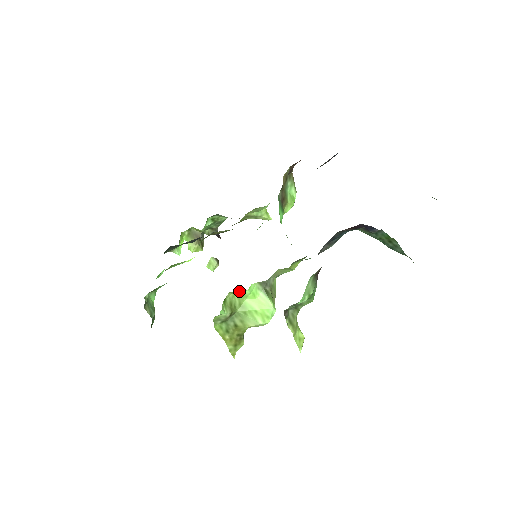
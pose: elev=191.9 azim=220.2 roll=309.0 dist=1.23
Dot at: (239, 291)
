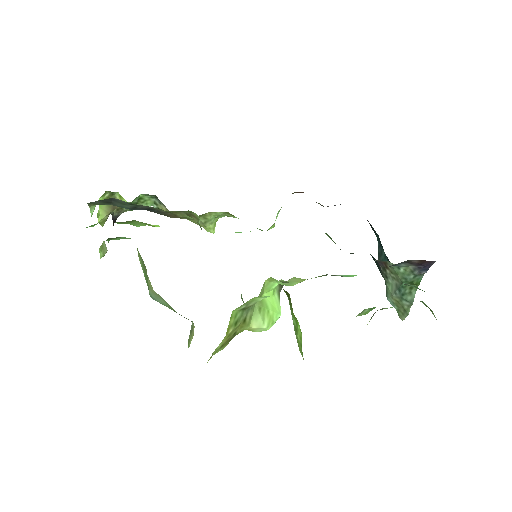
Dot at: (274, 281)
